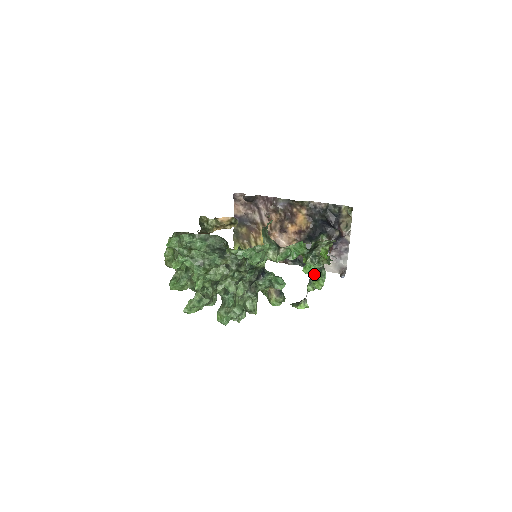
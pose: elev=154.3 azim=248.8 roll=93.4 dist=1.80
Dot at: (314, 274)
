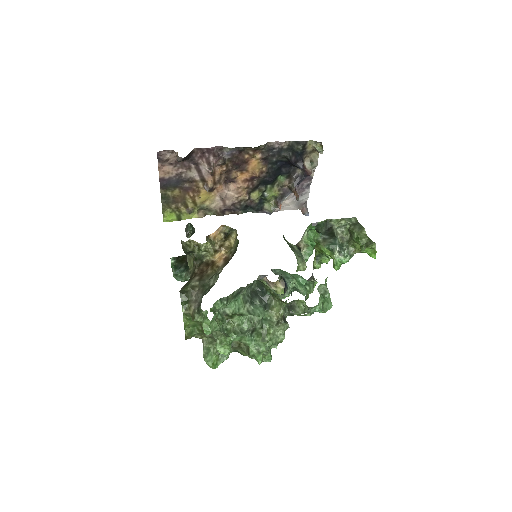
Dot at: occluded
